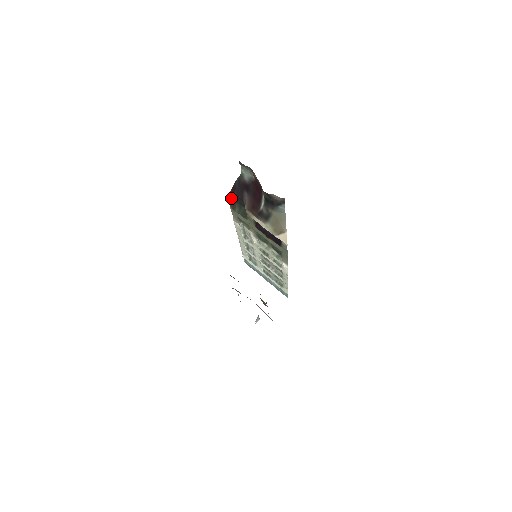
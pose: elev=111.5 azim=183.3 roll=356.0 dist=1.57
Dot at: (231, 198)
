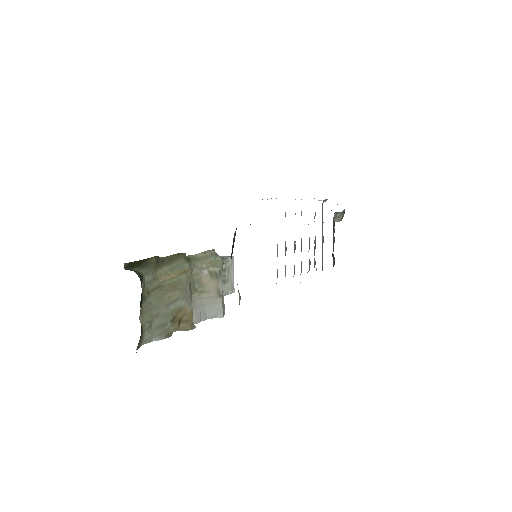
Dot at: occluded
